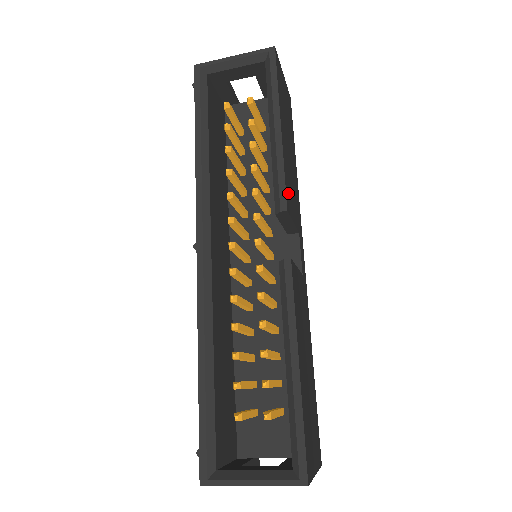
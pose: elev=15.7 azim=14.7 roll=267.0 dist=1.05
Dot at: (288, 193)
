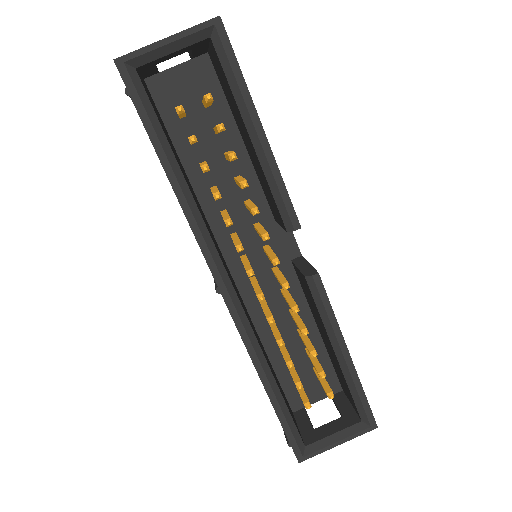
Dot at: occluded
